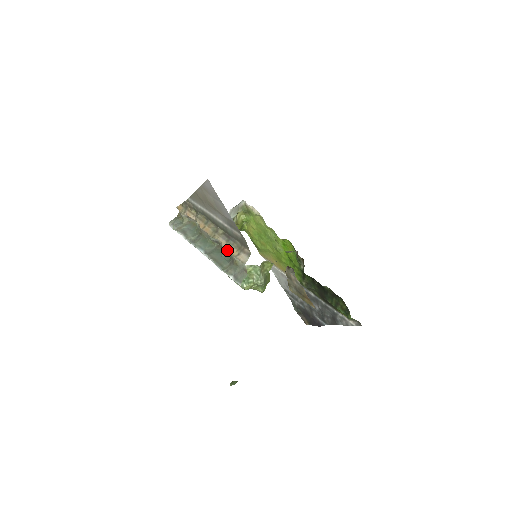
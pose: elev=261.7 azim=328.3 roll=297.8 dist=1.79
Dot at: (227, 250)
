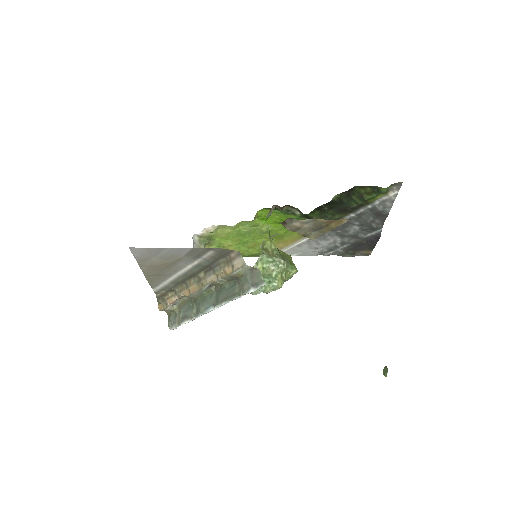
Dot at: (222, 278)
